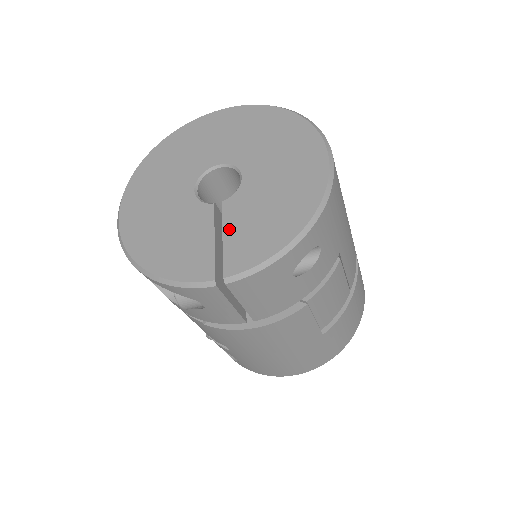
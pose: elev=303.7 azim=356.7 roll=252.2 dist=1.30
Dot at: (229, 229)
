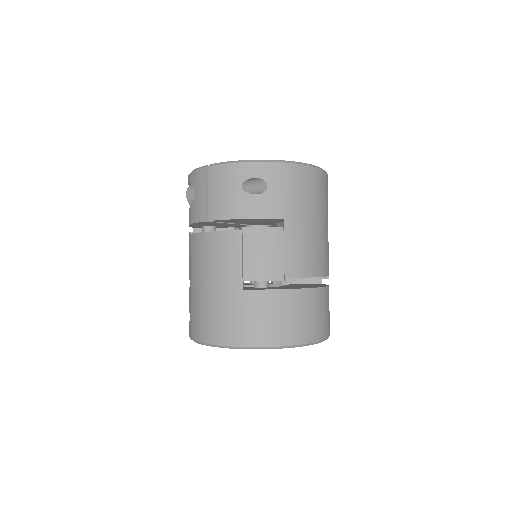
Dot at: occluded
